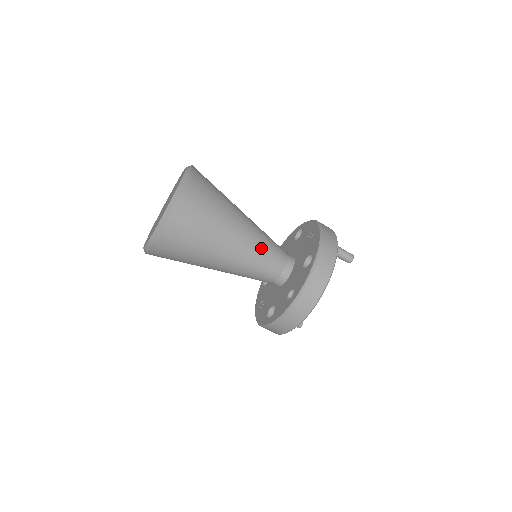
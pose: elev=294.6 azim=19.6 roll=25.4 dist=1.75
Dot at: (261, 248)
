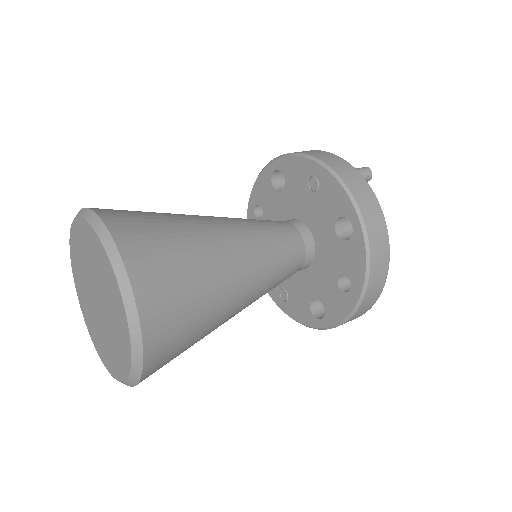
Dot at: (271, 252)
